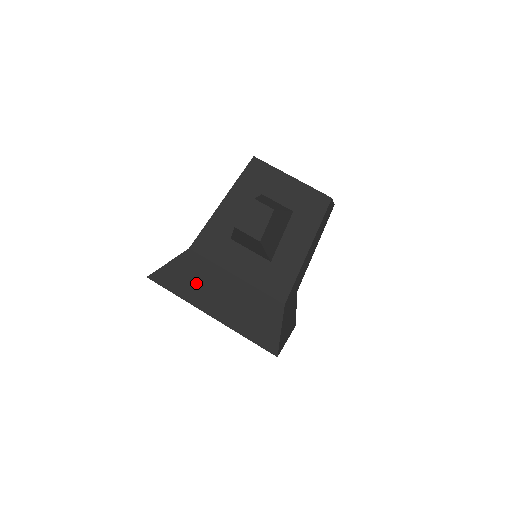
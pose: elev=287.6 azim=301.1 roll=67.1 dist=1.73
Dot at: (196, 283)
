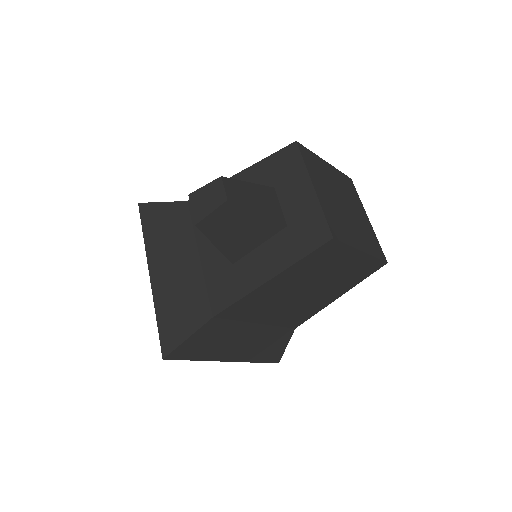
Dot at: (165, 236)
